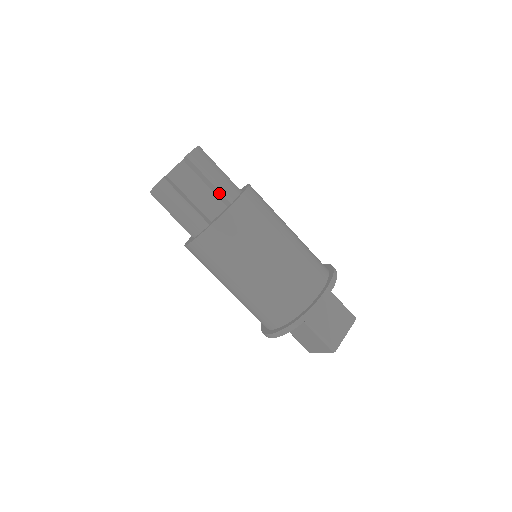
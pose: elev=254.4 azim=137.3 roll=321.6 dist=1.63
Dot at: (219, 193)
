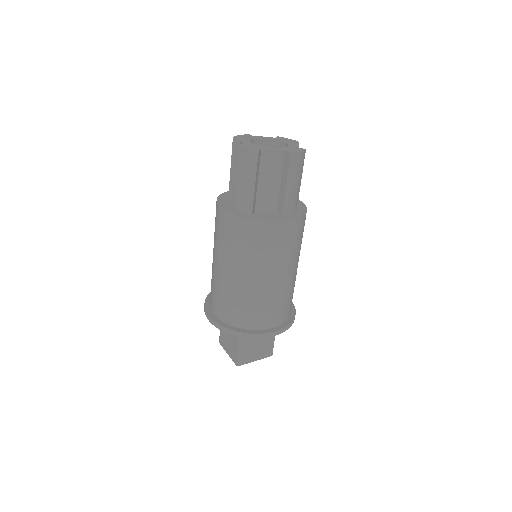
Dot at: (282, 200)
